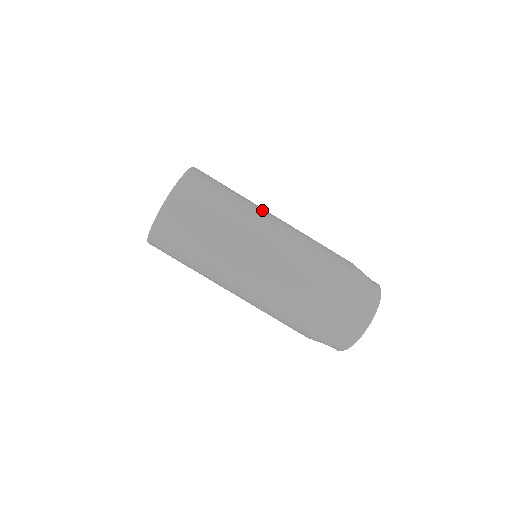
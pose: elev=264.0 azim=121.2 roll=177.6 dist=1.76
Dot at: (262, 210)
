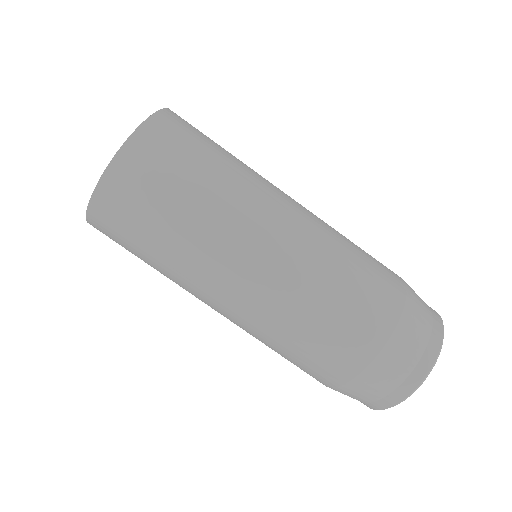
Dot at: (256, 209)
